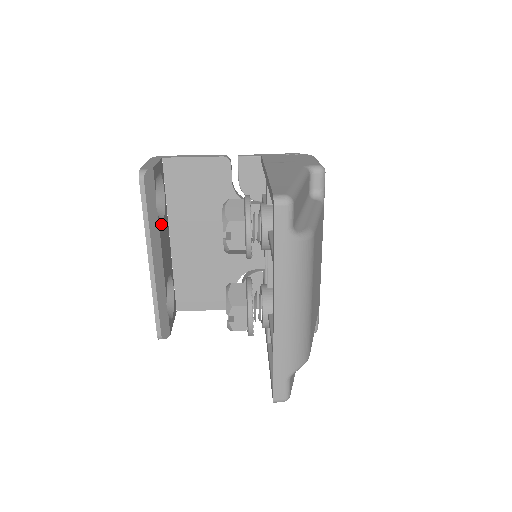
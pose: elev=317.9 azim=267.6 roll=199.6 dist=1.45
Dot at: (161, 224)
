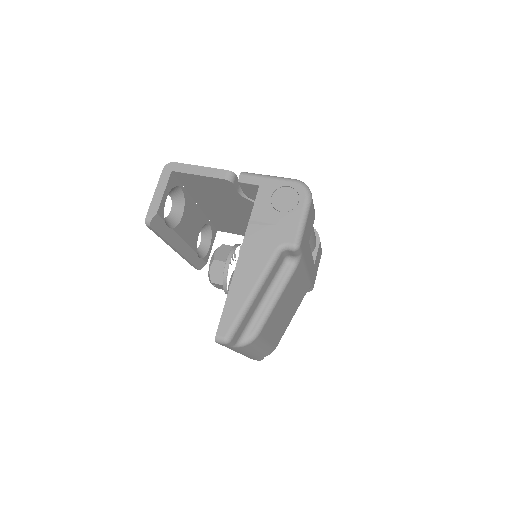
Dot at: (179, 224)
